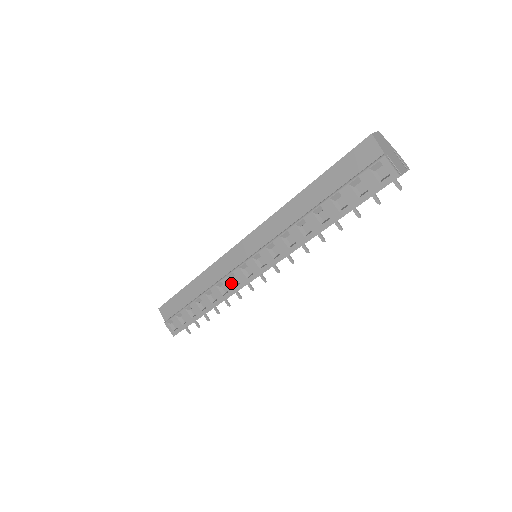
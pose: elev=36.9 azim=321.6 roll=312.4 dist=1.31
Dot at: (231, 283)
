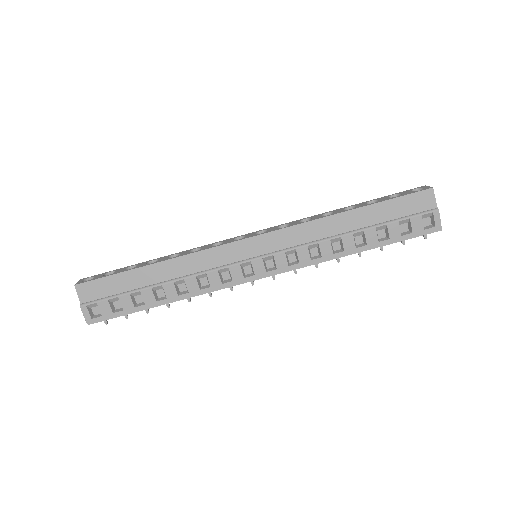
Dot at: (220, 278)
